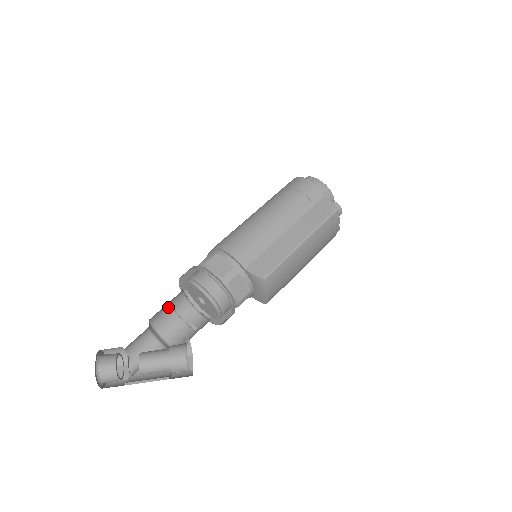
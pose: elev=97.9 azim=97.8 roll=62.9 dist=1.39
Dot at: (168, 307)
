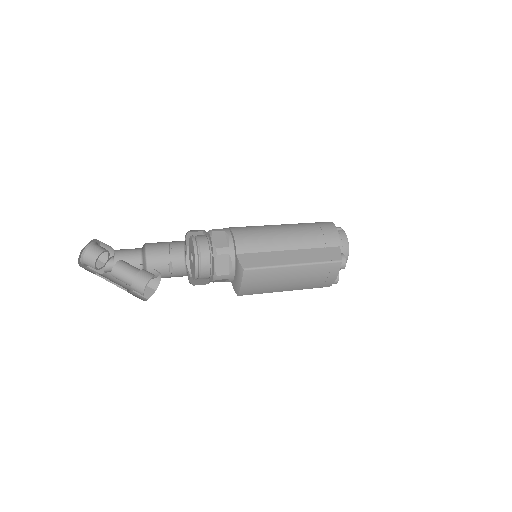
Dot at: (166, 247)
